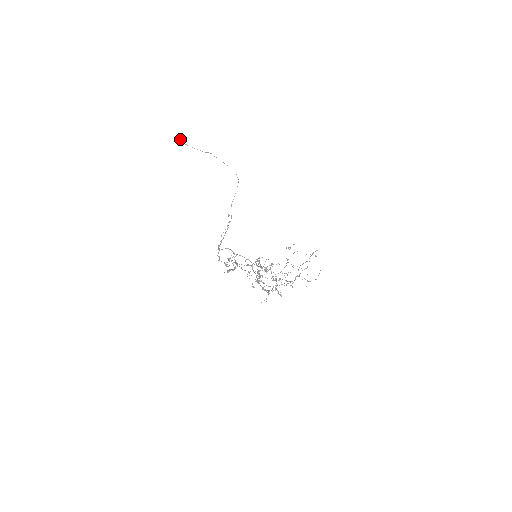
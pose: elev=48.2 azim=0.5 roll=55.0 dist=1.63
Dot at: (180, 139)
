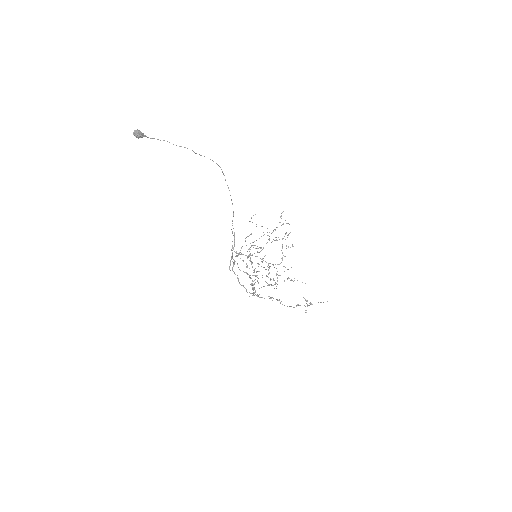
Dot at: (138, 132)
